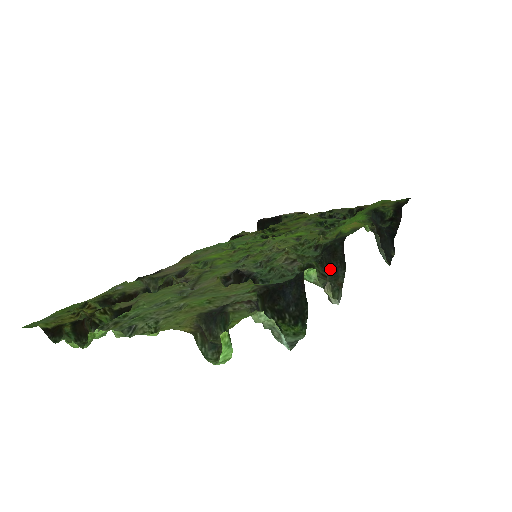
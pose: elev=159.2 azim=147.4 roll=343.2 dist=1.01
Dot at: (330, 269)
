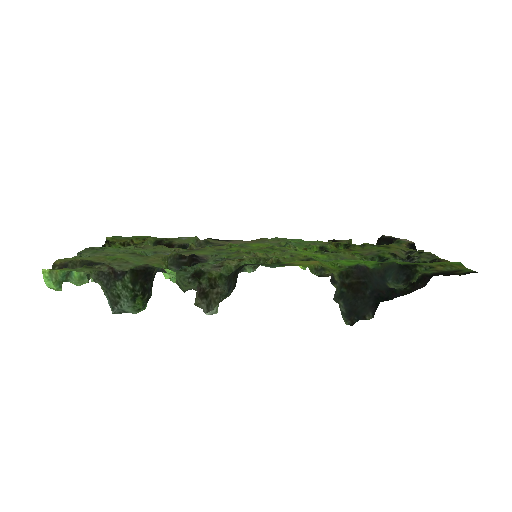
Dot at: (229, 285)
